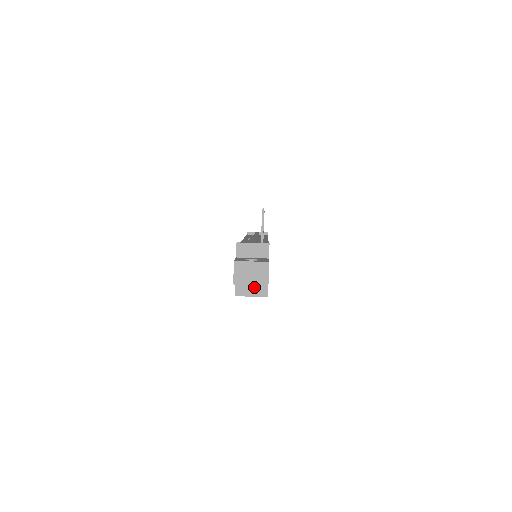
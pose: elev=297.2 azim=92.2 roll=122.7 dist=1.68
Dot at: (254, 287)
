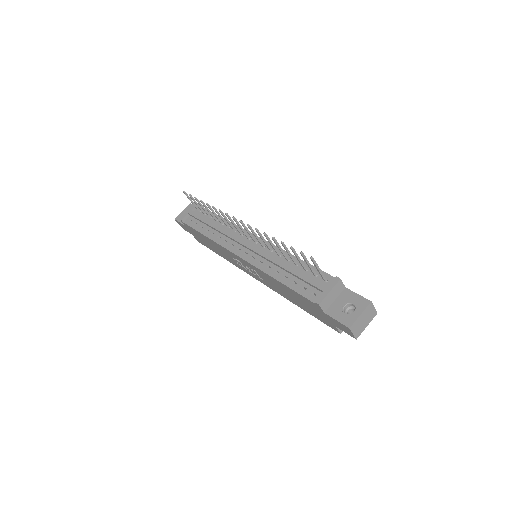
Dot at: occluded
